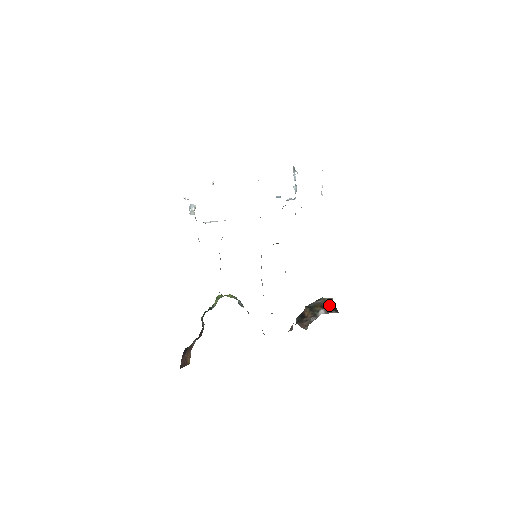
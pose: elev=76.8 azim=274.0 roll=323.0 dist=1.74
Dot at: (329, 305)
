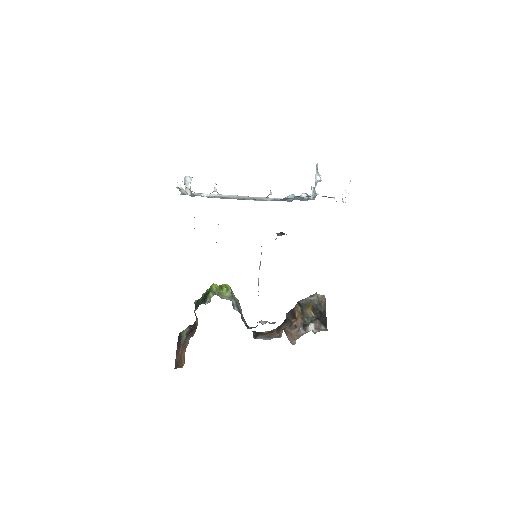
Dot at: (320, 308)
